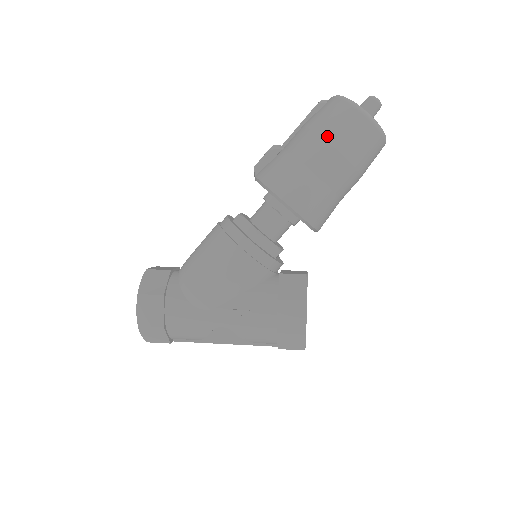
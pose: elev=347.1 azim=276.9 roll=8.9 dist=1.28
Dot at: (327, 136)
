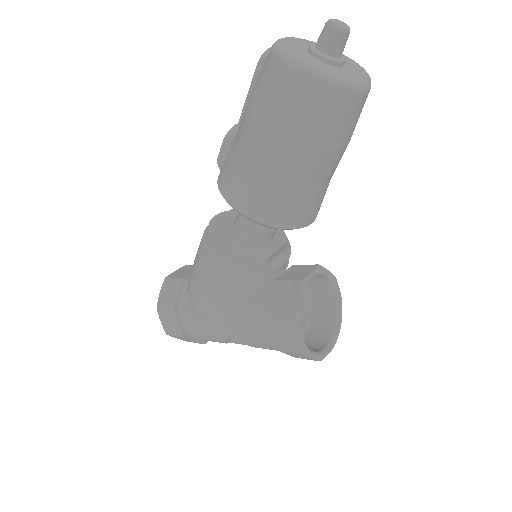
Dot at: (262, 117)
